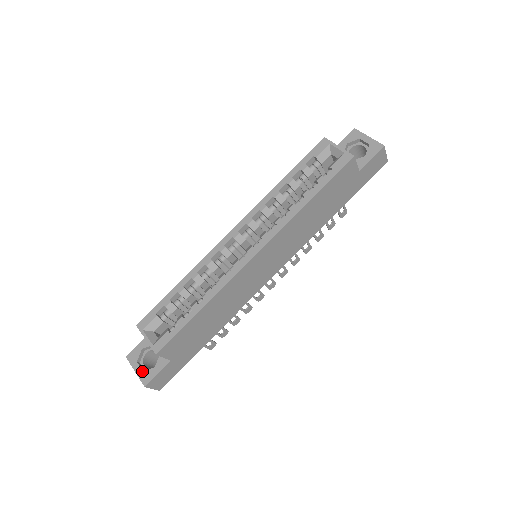
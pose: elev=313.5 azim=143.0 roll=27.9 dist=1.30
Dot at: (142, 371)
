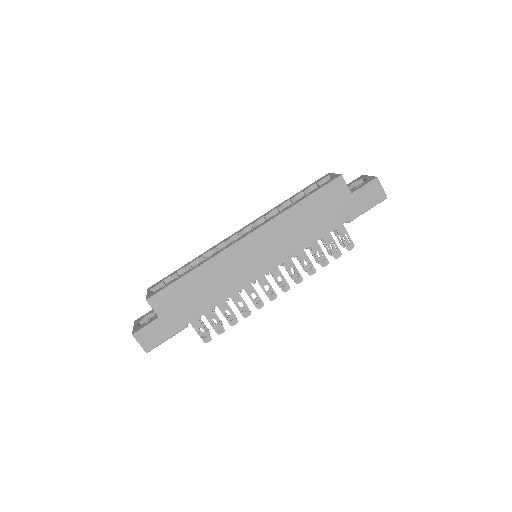
Dot at: (137, 326)
